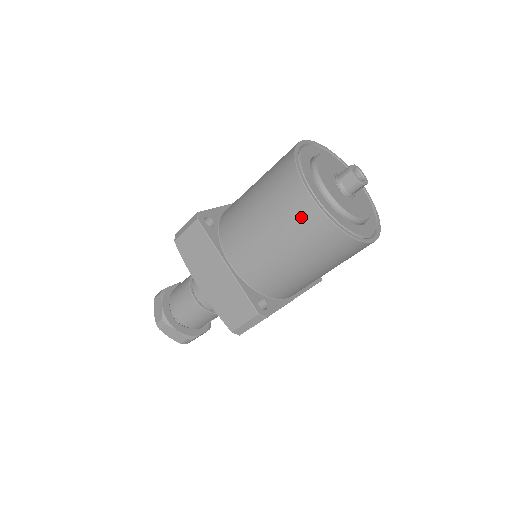
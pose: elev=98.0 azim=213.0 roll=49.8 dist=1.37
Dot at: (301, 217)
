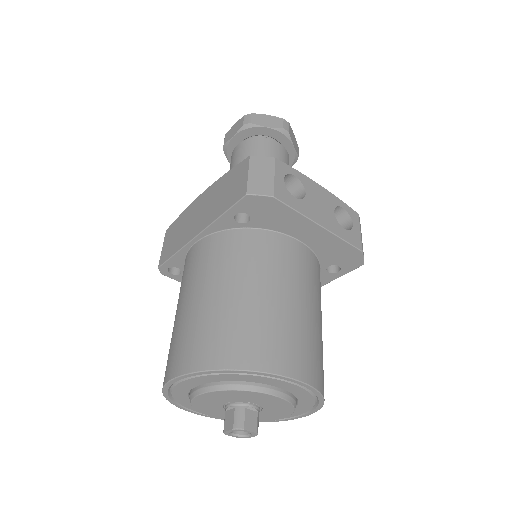
Dot at: occluded
